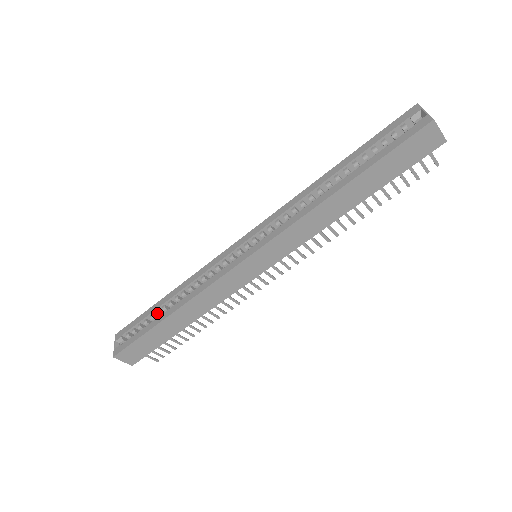
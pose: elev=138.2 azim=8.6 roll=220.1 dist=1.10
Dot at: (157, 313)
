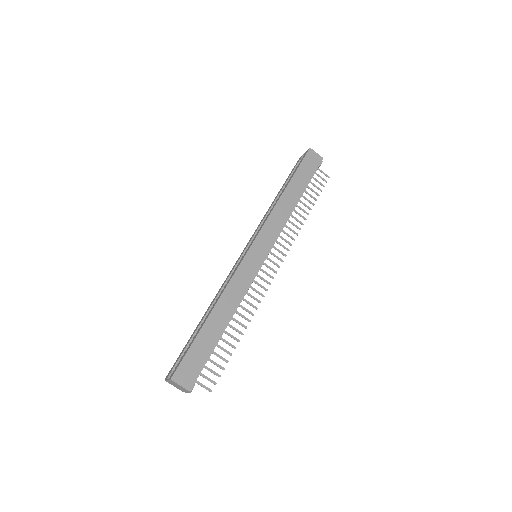
Dot at: occluded
